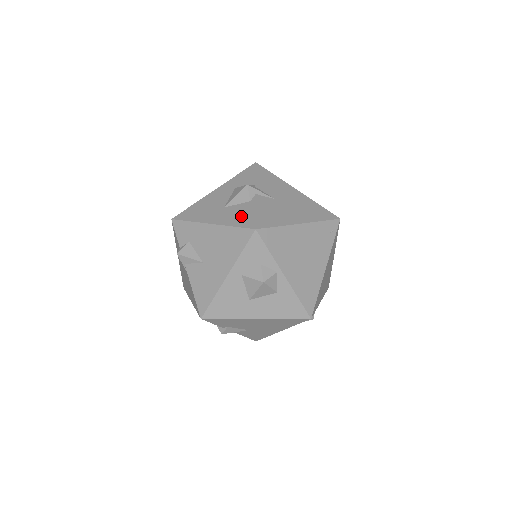
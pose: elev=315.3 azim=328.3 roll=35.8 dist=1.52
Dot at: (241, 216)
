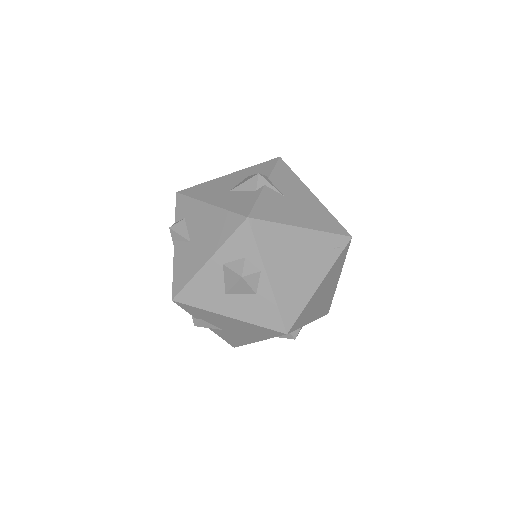
Dot at: (240, 202)
